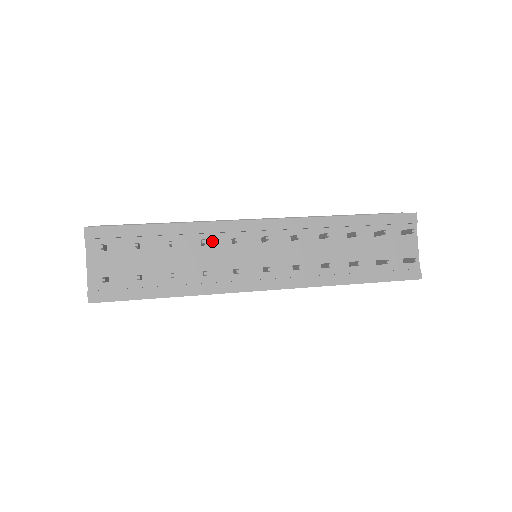
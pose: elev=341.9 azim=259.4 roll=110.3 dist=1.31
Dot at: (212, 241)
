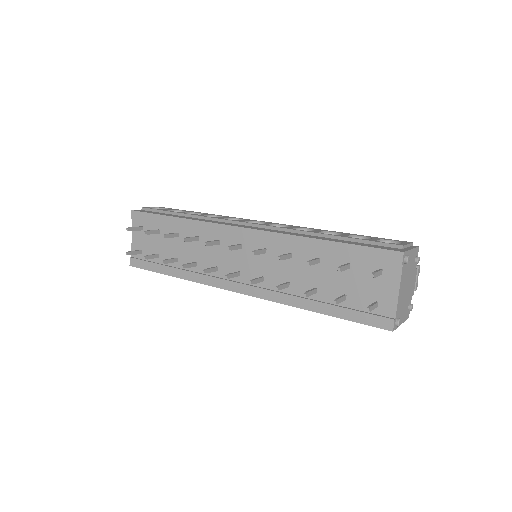
Dot at: (205, 238)
